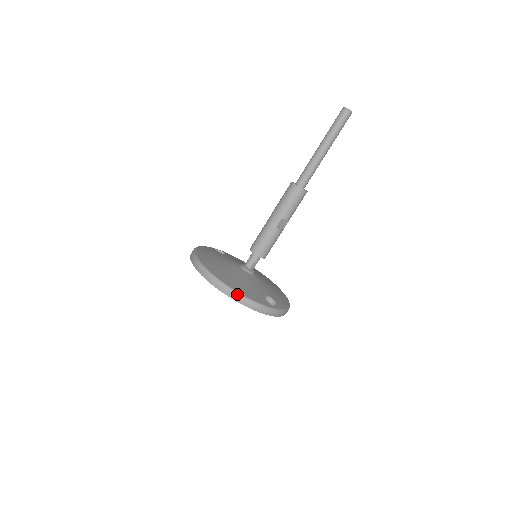
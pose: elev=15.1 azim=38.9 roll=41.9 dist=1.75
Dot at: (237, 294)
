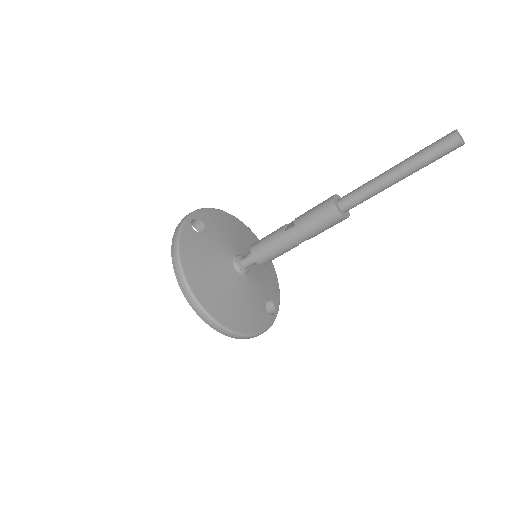
Dot at: (247, 337)
